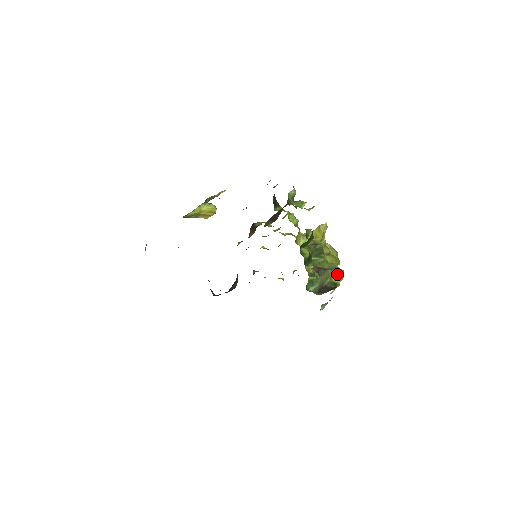
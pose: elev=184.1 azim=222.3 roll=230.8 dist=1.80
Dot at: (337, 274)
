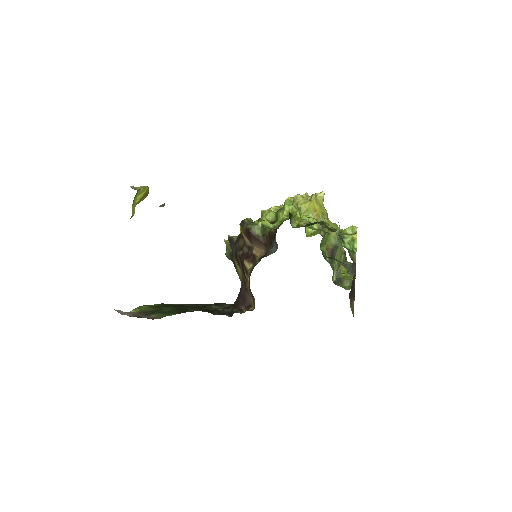
Dot at: occluded
